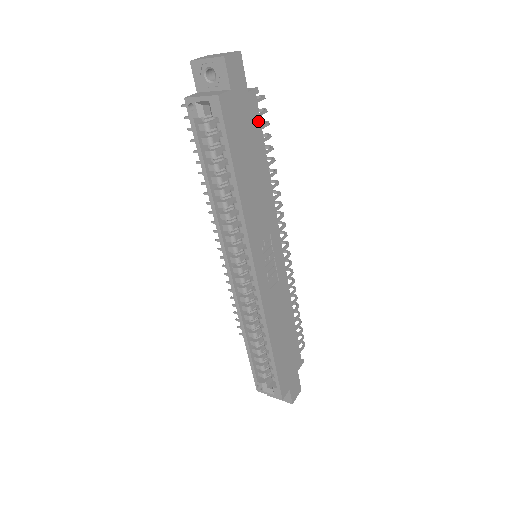
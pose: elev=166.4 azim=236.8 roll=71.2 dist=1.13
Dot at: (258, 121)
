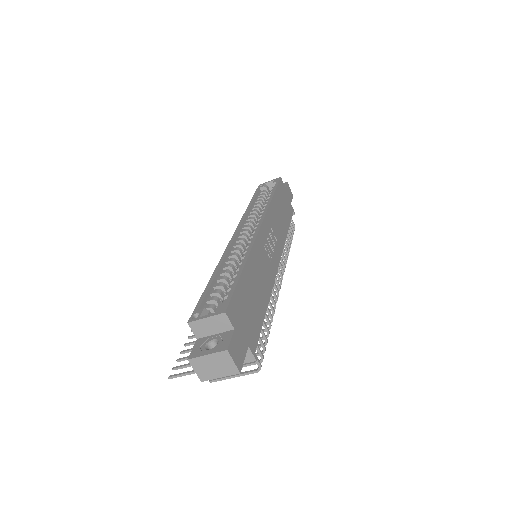
Dot at: (291, 215)
